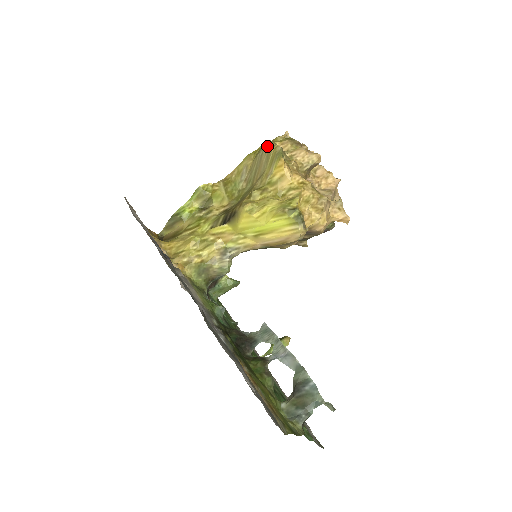
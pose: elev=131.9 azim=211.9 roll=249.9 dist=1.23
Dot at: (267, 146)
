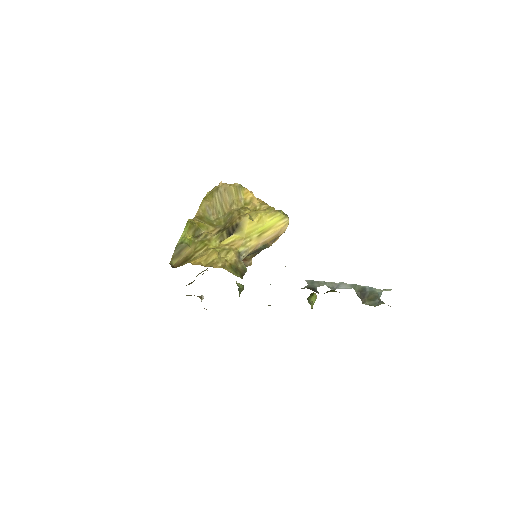
Dot at: (223, 187)
